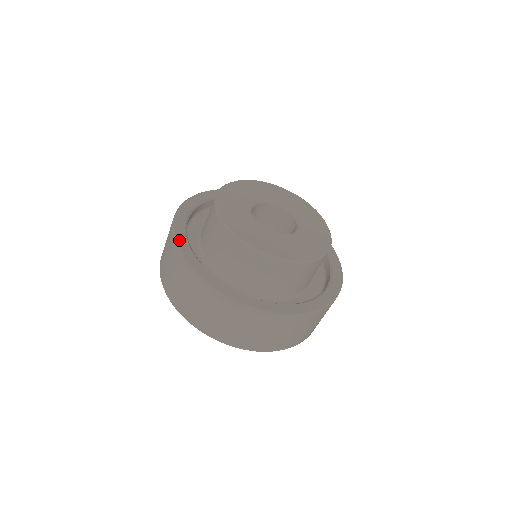
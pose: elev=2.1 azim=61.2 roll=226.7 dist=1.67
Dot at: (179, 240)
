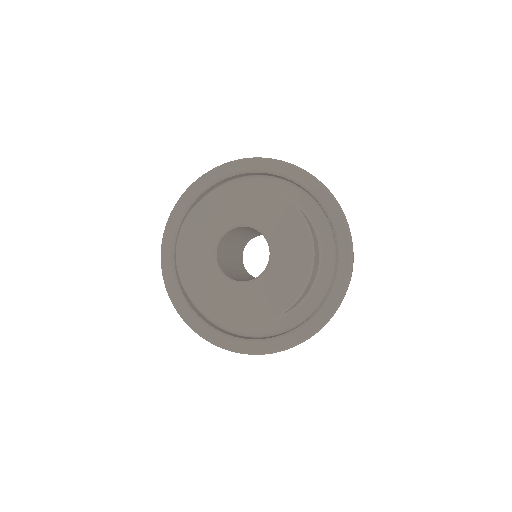
Dot at: (166, 237)
